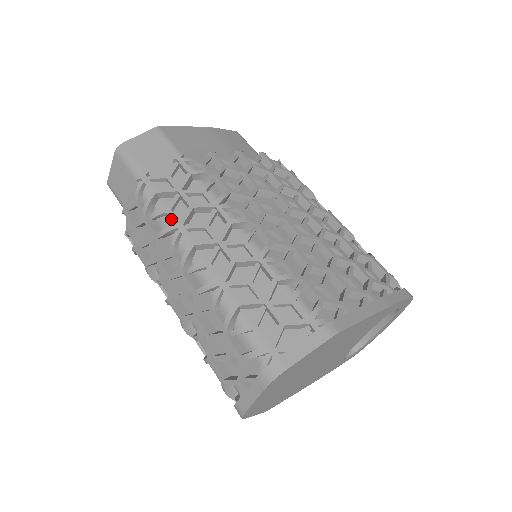
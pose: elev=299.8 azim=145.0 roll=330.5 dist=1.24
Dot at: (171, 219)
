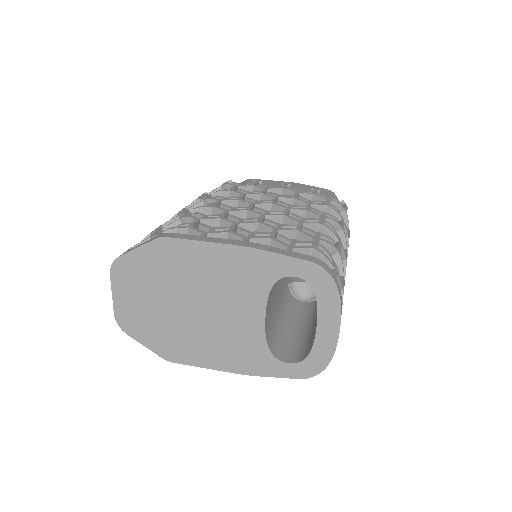
Dot at: occluded
